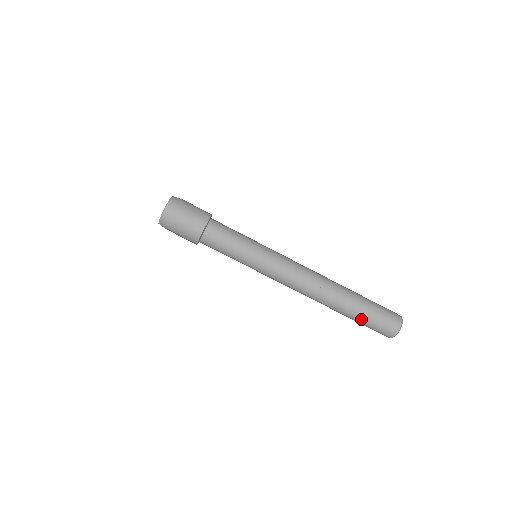
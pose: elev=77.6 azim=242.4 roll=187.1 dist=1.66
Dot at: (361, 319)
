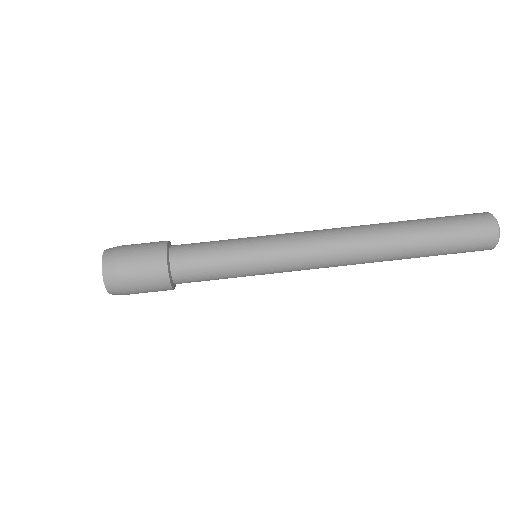
Dot at: (438, 253)
